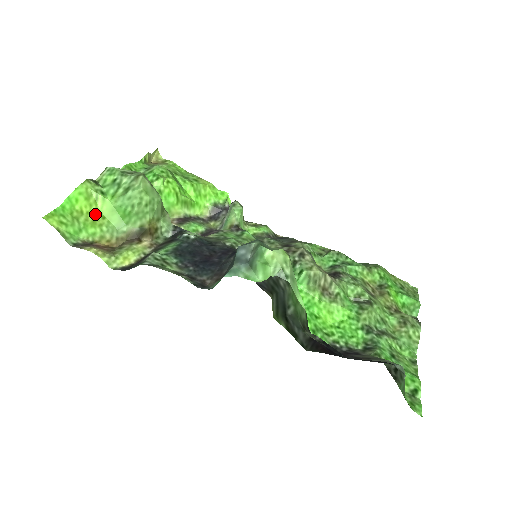
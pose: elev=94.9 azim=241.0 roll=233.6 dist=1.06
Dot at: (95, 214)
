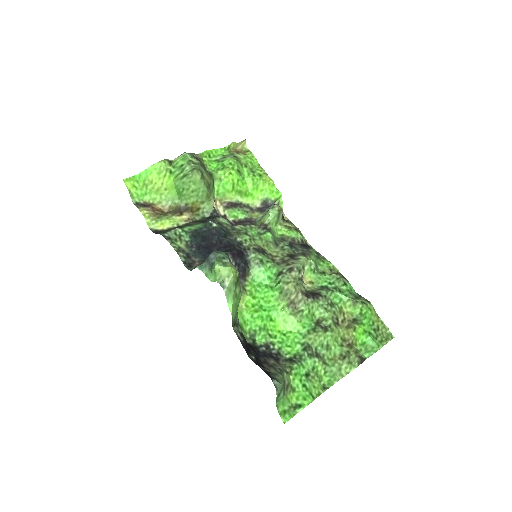
Dot at: (161, 185)
